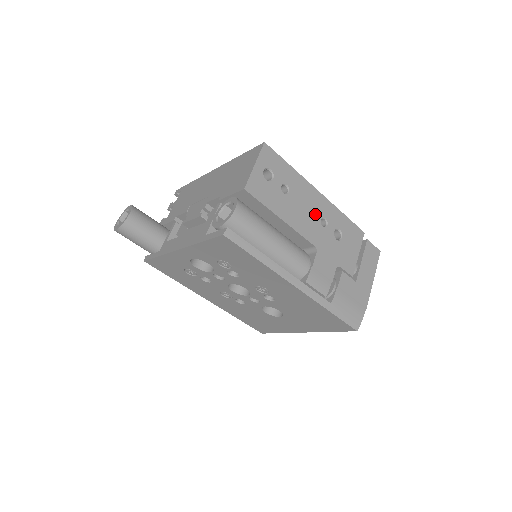
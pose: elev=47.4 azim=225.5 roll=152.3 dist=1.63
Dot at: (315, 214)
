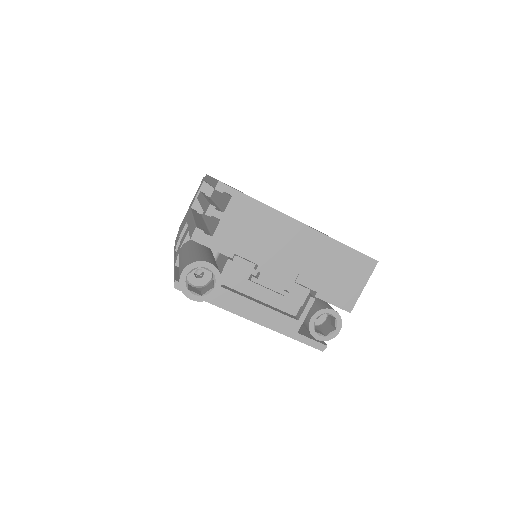
Dot at: occluded
